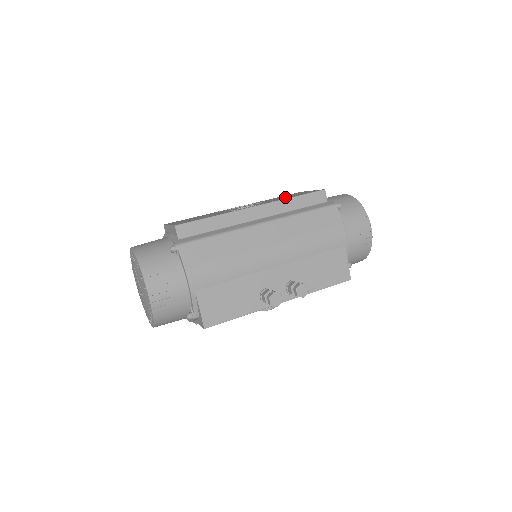
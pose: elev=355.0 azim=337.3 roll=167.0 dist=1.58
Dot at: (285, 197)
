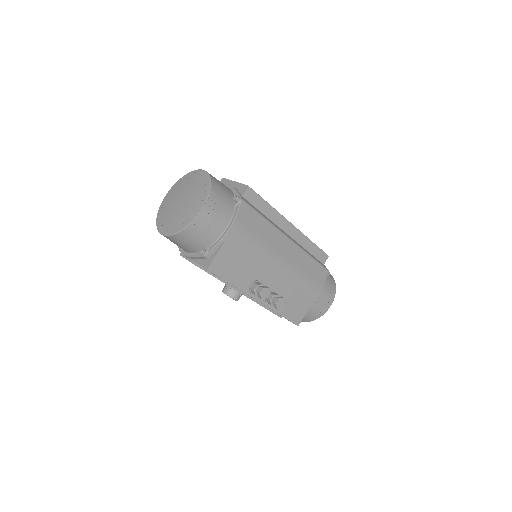
Dot at: occluded
